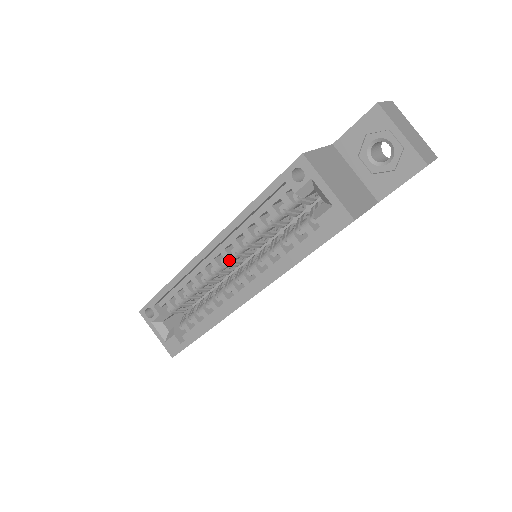
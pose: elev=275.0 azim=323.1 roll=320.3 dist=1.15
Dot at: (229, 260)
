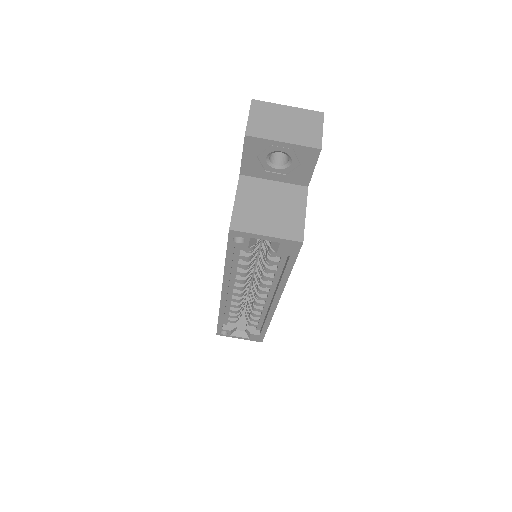
Dot at: (243, 288)
